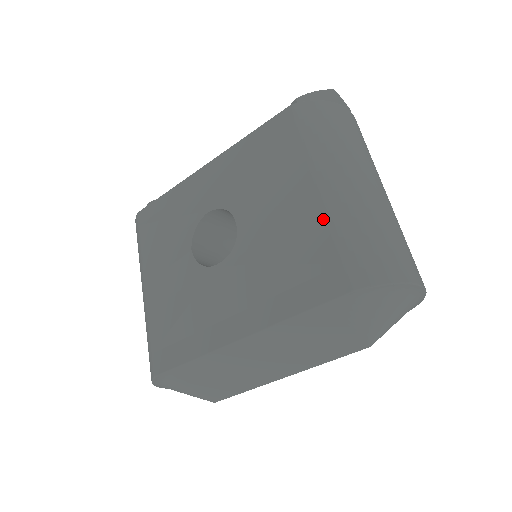
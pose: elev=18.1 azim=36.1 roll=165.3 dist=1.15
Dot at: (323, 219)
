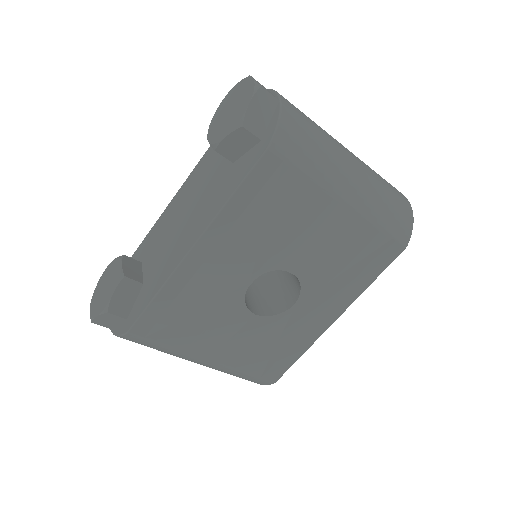
Dot at: (364, 223)
